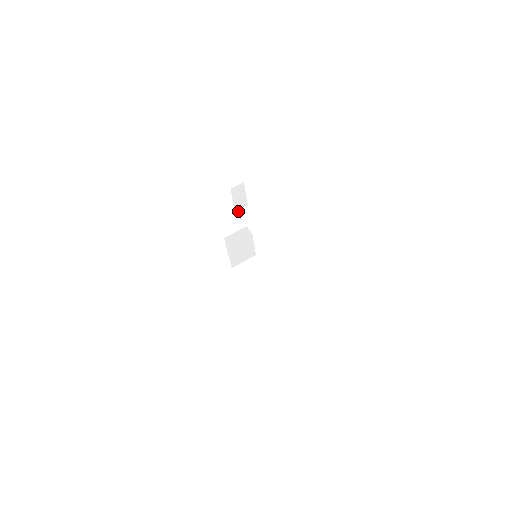
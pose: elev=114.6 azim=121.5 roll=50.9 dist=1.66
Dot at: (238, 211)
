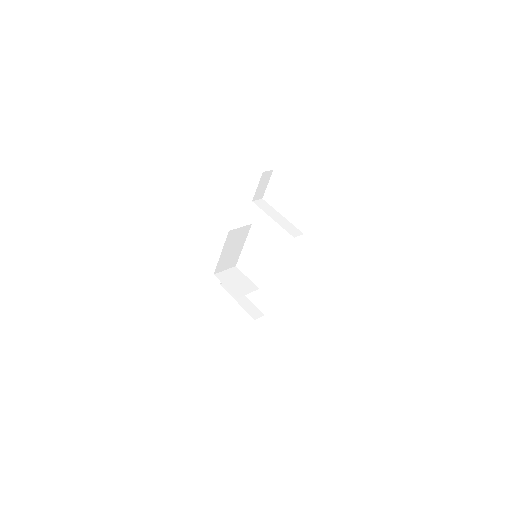
Dot at: (255, 201)
